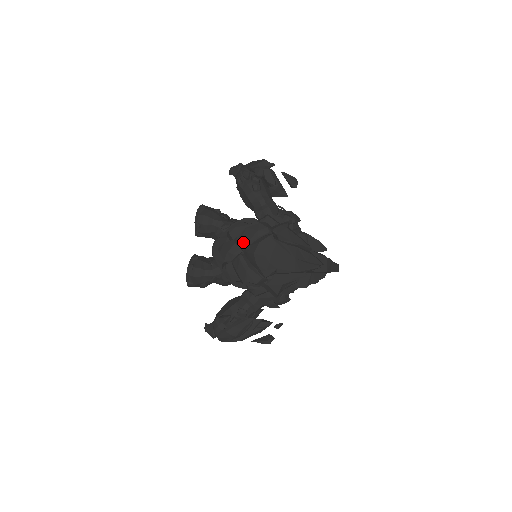
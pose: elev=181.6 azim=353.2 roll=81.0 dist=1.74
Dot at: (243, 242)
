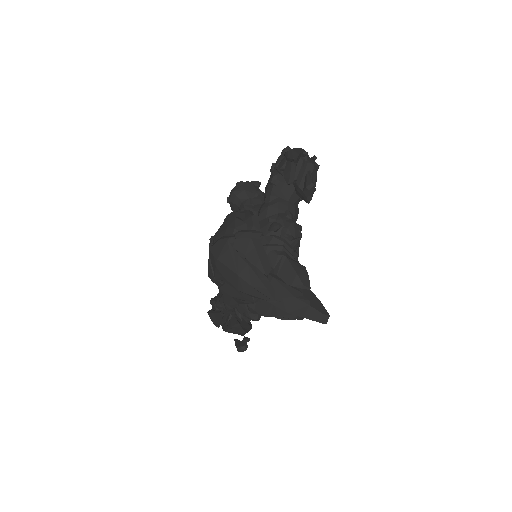
Dot at: (218, 233)
